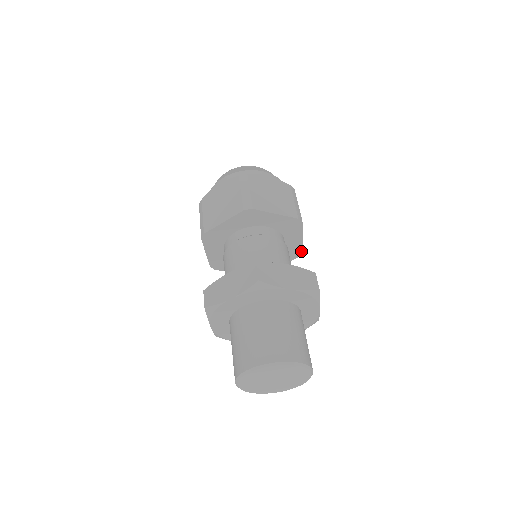
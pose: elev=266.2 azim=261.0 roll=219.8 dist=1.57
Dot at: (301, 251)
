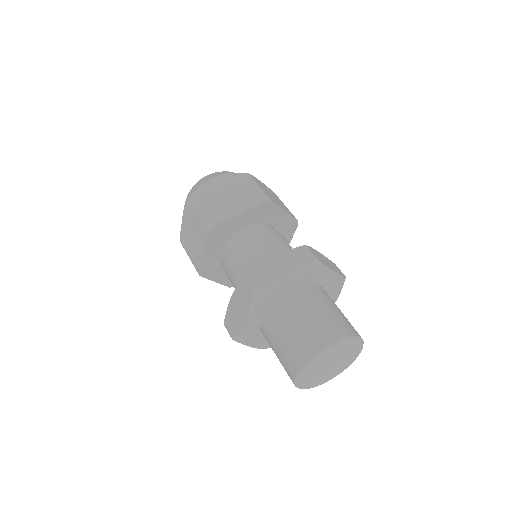
Dot at: (295, 221)
